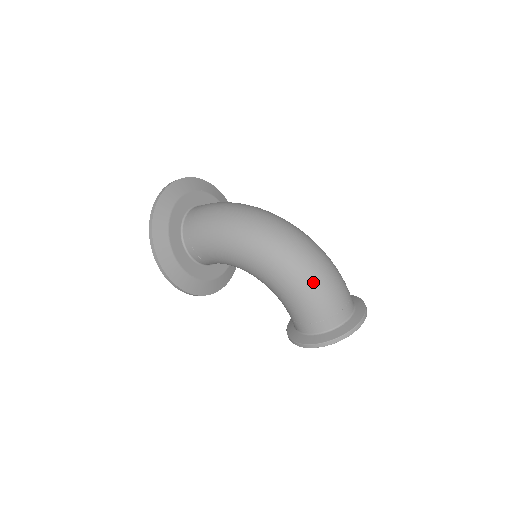
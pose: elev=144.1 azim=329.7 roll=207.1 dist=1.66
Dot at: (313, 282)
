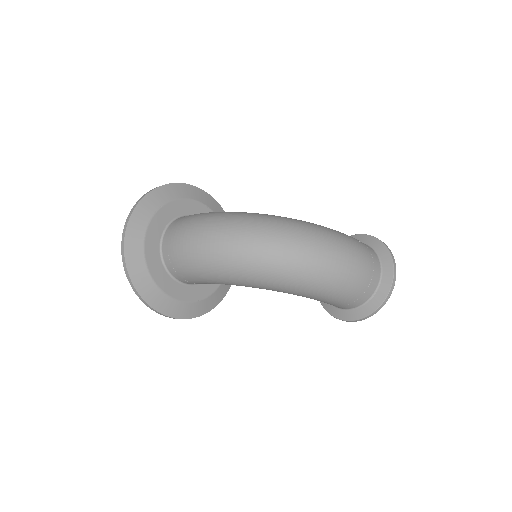
Dot at: (332, 282)
